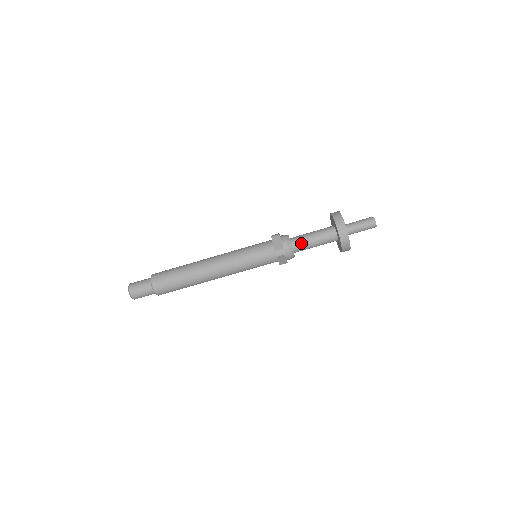
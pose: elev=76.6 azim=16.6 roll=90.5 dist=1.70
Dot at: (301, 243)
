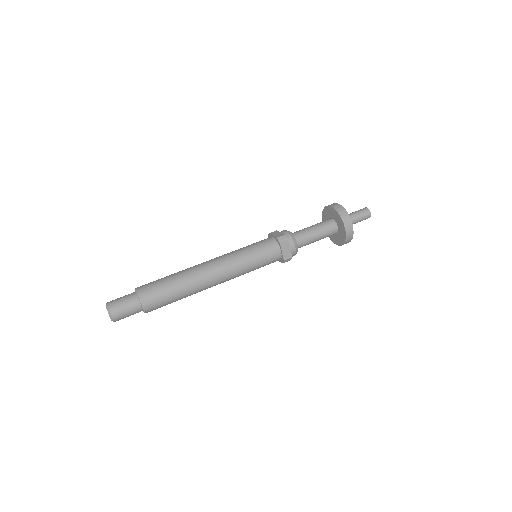
Dot at: (302, 233)
